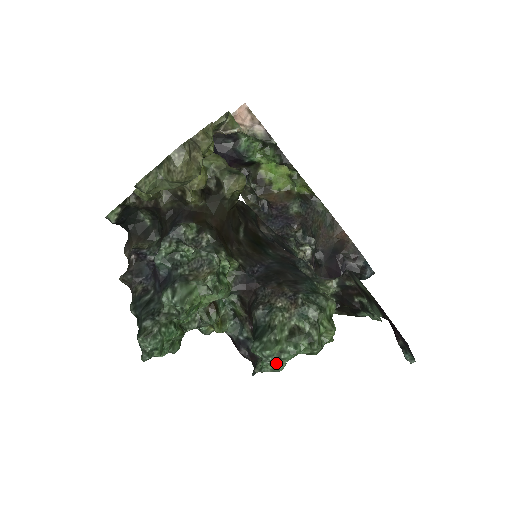
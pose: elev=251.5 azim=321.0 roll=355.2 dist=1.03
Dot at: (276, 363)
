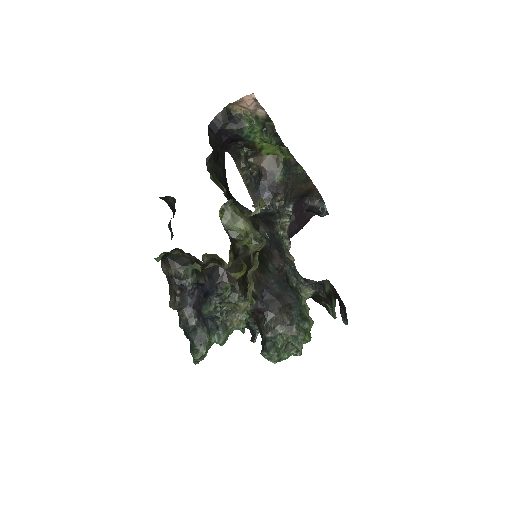
Dot at: occluded
